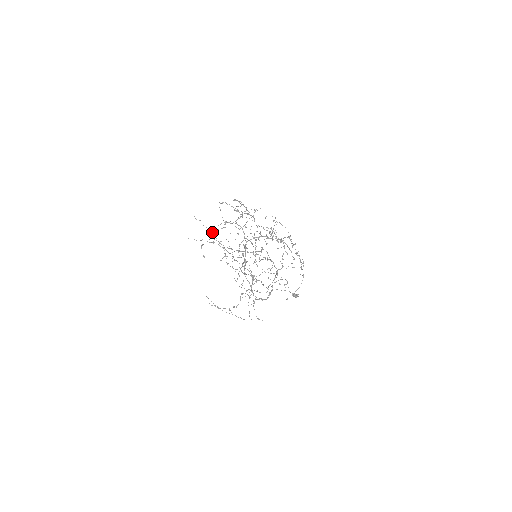
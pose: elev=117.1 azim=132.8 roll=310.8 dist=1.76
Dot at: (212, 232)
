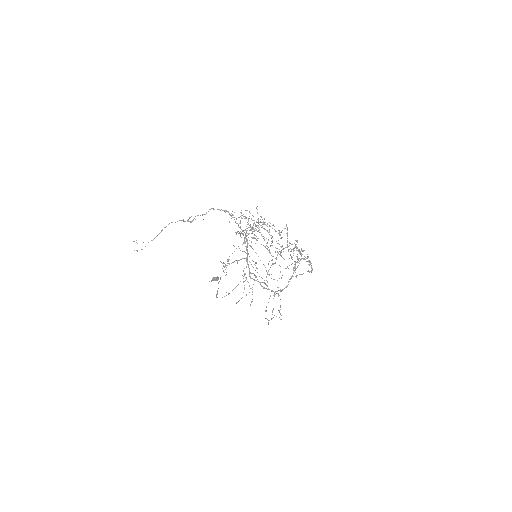
Dot at: (270, 252)
